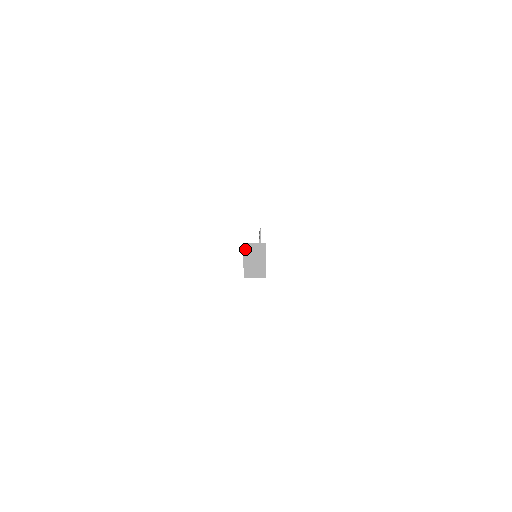
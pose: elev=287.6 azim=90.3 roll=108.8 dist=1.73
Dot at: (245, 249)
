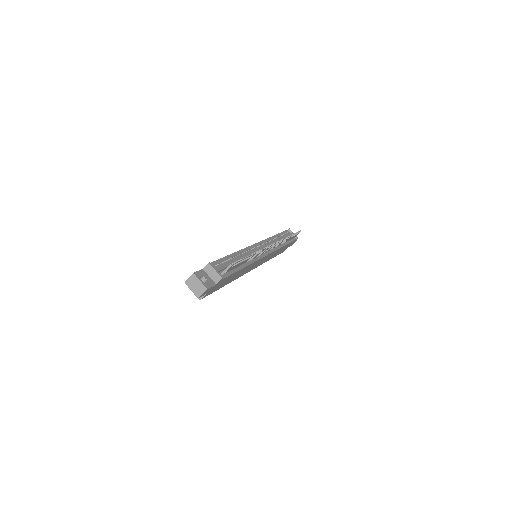
Dot at: (205, 267)
